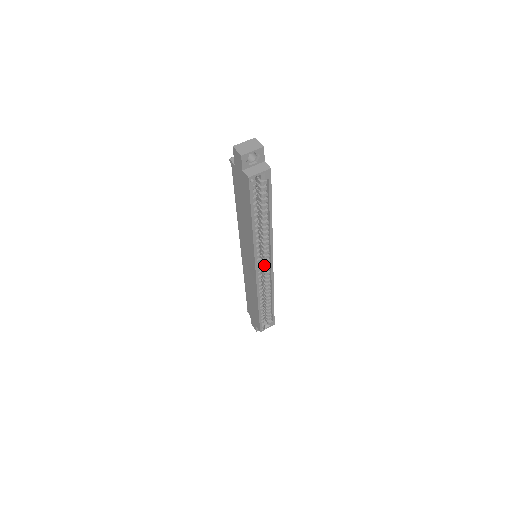
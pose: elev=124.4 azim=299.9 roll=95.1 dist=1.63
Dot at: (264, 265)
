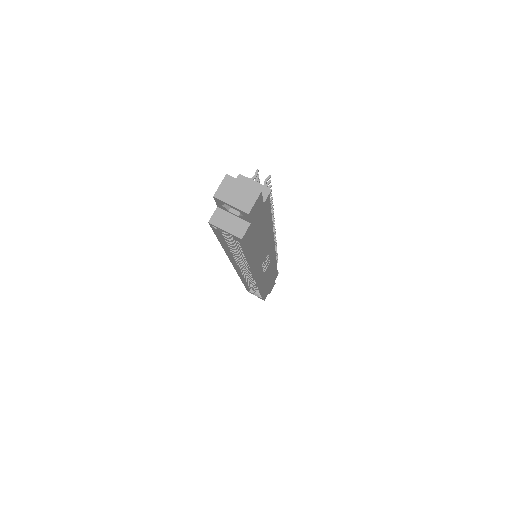
Dot at: occluded
